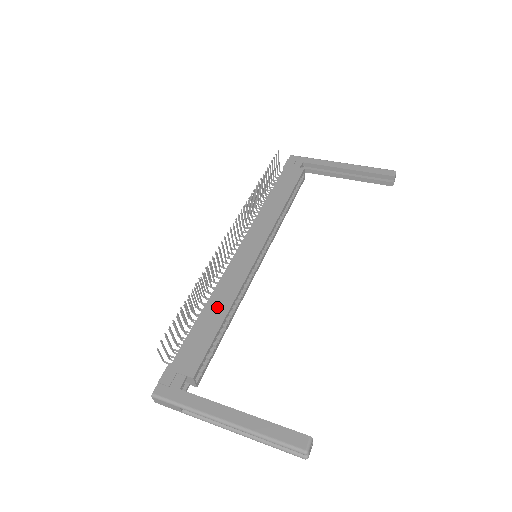
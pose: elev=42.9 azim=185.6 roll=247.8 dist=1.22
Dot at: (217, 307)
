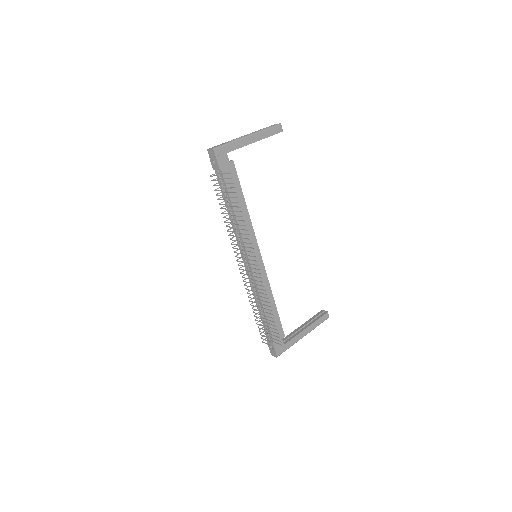
Dot at: (269, 303)
